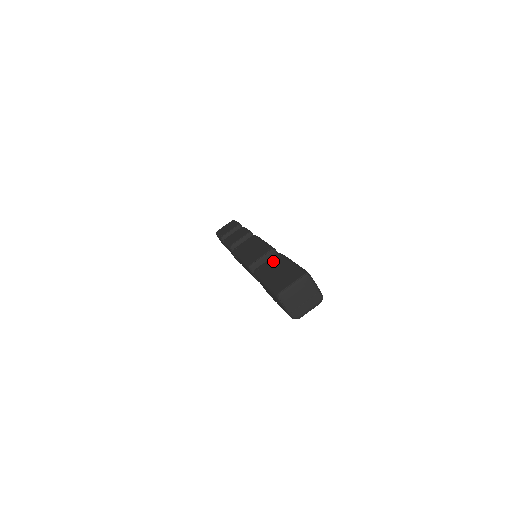
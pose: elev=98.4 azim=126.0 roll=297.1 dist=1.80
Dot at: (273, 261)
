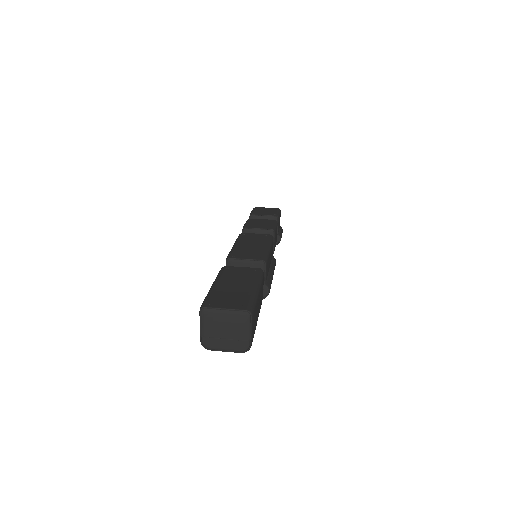
Dot at: (246, 272)
